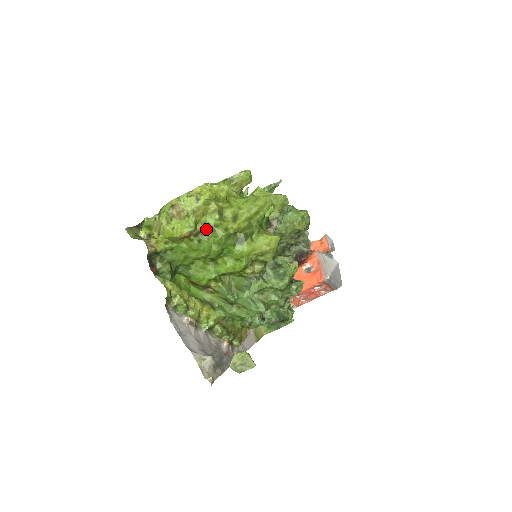
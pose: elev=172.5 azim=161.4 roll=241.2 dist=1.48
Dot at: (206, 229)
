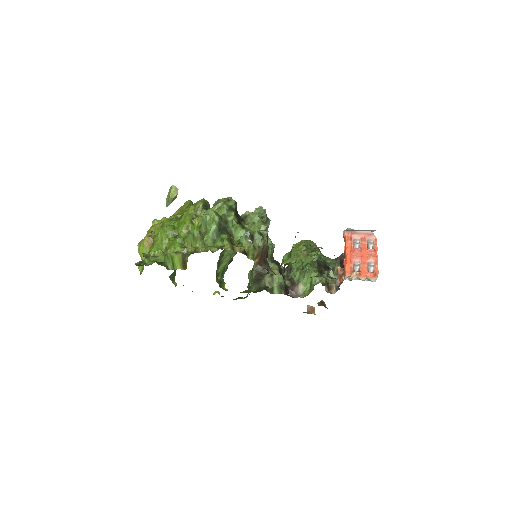
Dot at: occluded
